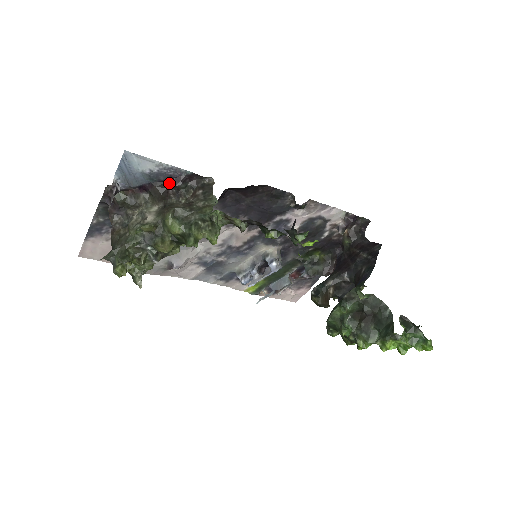
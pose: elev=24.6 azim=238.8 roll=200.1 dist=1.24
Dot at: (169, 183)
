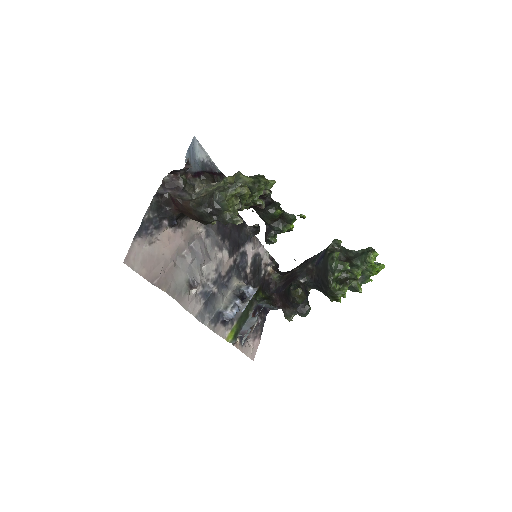
Dot at: (212, 174)
